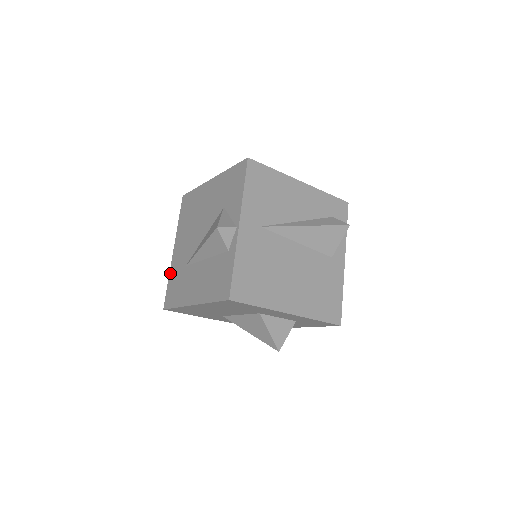
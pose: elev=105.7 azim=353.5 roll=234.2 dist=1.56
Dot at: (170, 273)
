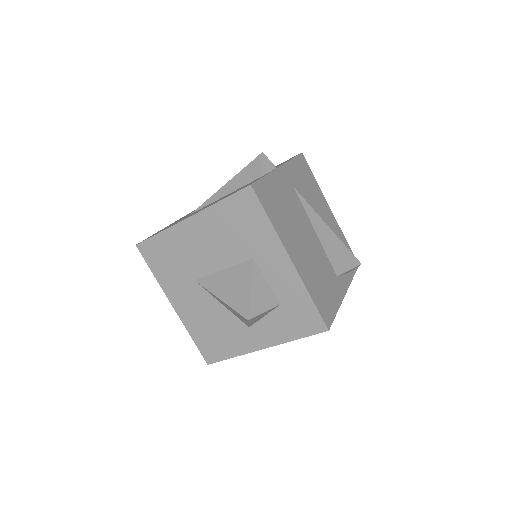
Dot at: occluded
